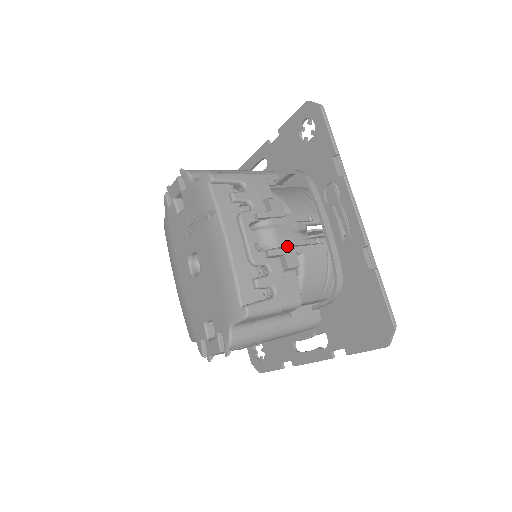
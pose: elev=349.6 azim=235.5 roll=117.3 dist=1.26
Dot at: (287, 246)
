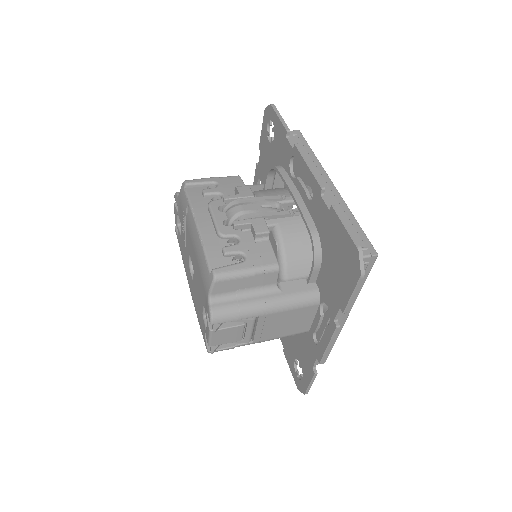
Dot at: (255, 217)
